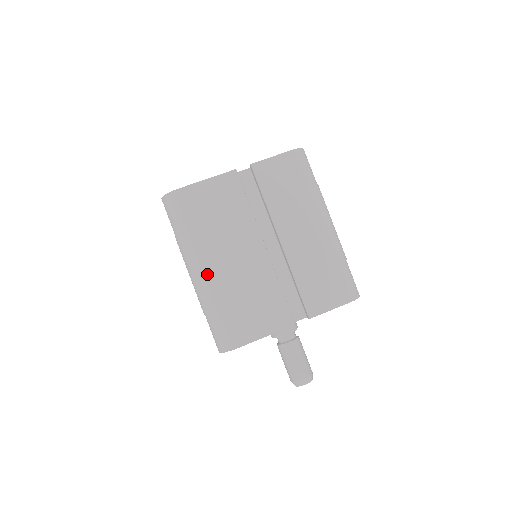
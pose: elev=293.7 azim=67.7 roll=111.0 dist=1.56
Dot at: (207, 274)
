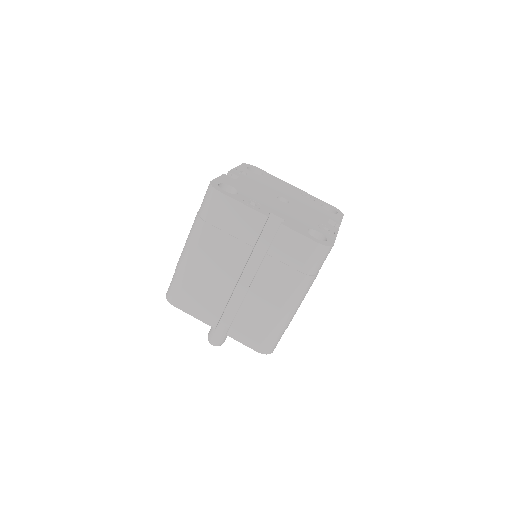
Dot at: (191, 255)
